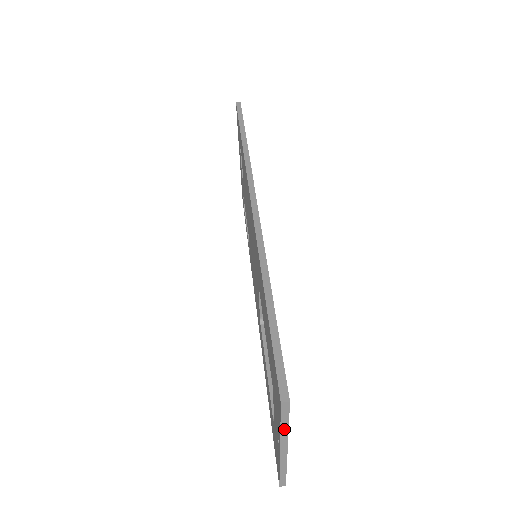
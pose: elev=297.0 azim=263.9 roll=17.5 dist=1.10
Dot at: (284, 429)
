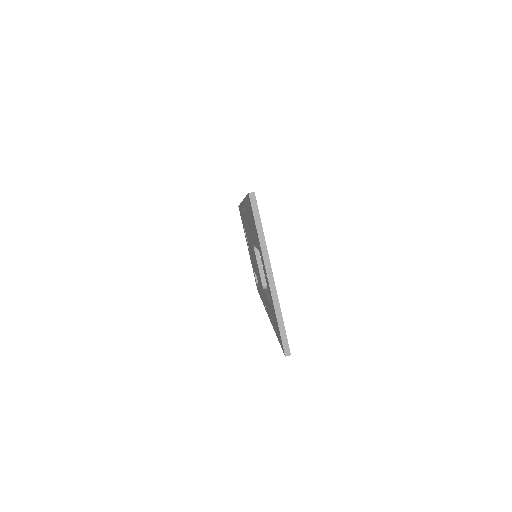
Dot at: (261, 235)
